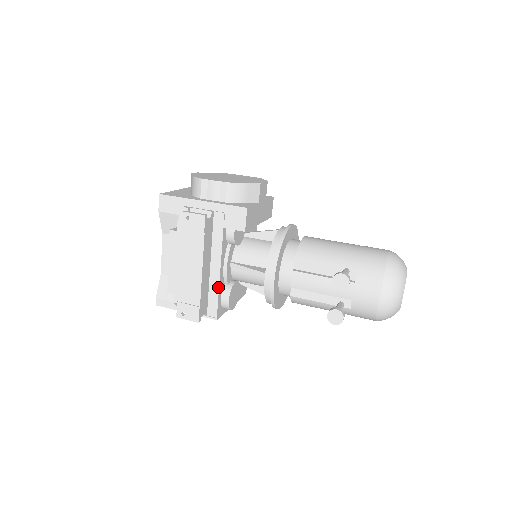
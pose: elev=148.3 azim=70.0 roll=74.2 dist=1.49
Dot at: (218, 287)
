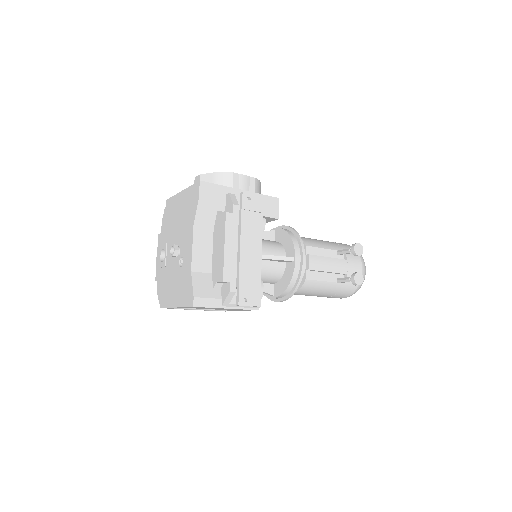
Dot at: occluded
